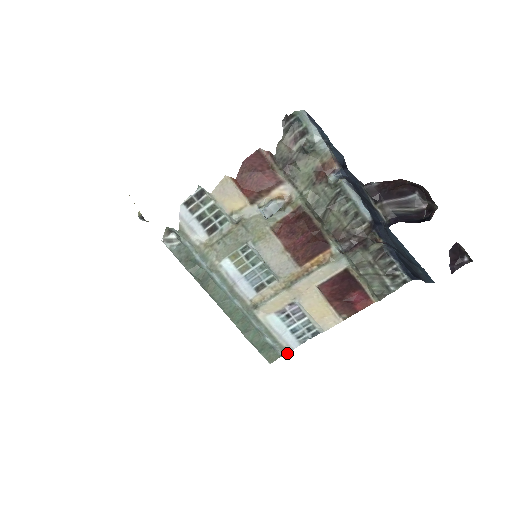
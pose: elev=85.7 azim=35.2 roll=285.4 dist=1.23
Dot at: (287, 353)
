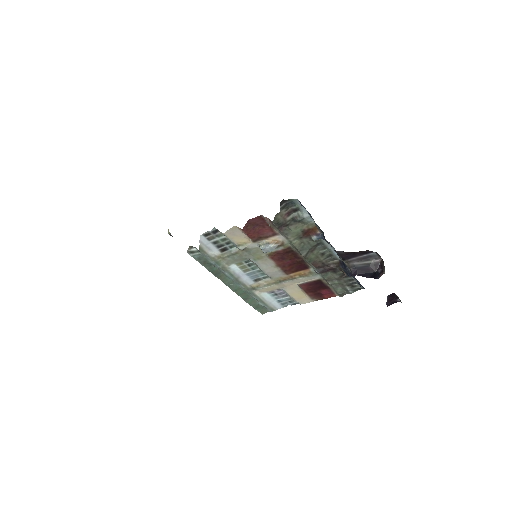
Dot at: occluded
